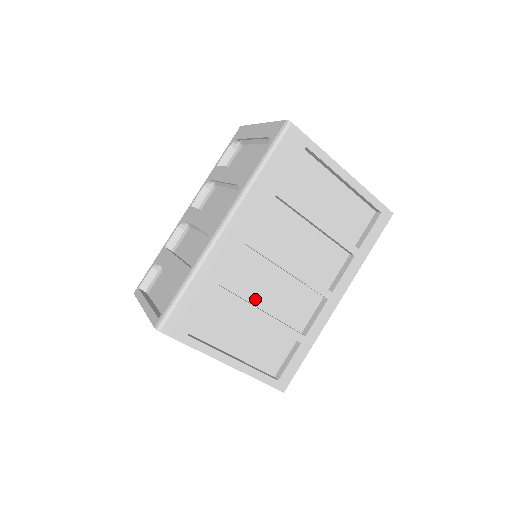
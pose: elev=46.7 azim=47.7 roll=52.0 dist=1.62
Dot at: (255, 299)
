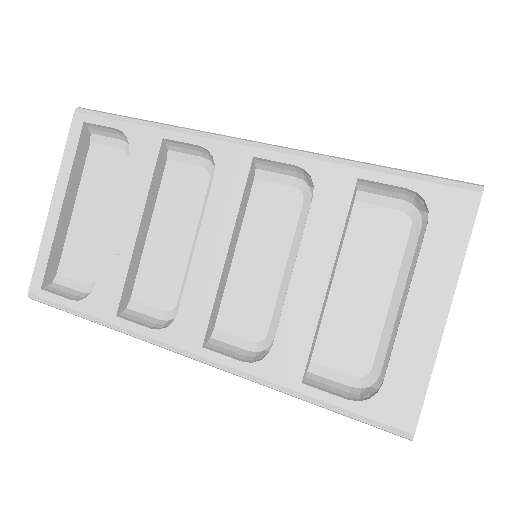
Dot at: occluded
